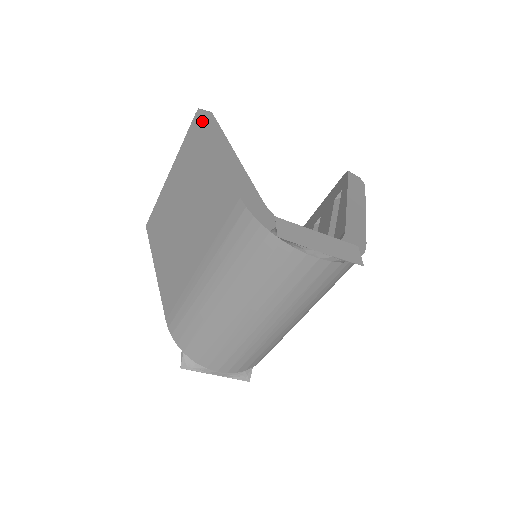
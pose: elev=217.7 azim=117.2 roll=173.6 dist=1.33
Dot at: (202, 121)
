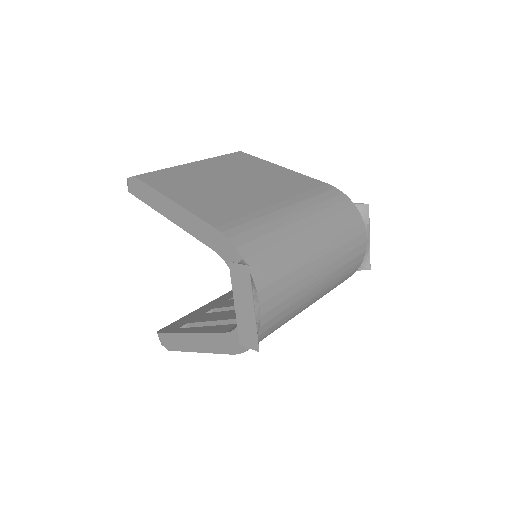
Dot at: occluded
